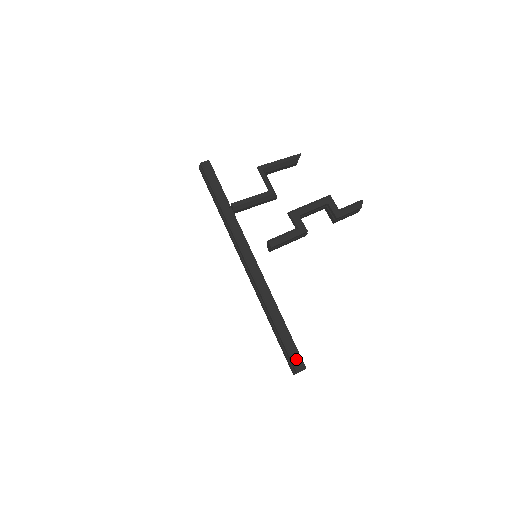
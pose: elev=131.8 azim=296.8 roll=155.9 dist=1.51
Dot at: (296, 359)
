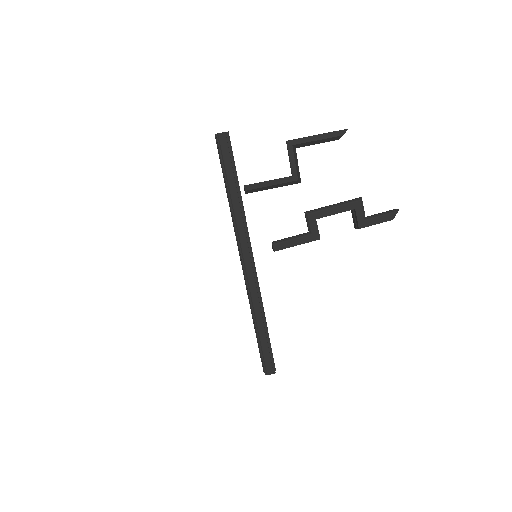
Dot at: (268, 364)
